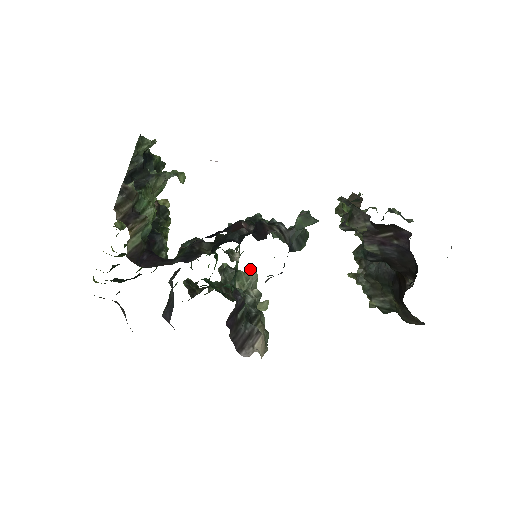
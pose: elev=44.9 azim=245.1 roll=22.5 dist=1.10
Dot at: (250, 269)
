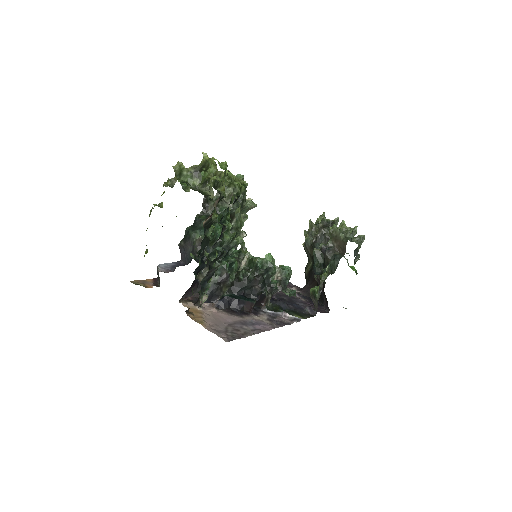
Dot at: (254, 205)
